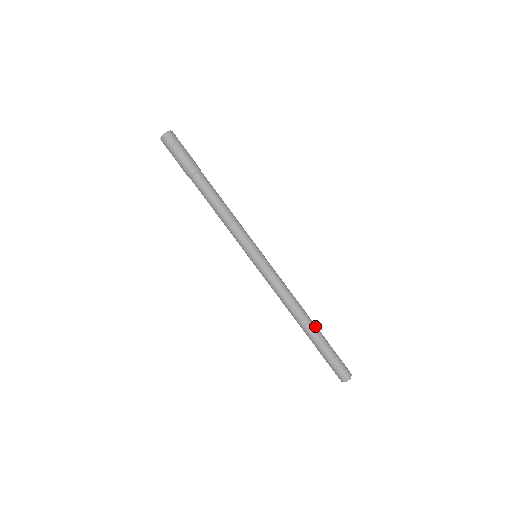
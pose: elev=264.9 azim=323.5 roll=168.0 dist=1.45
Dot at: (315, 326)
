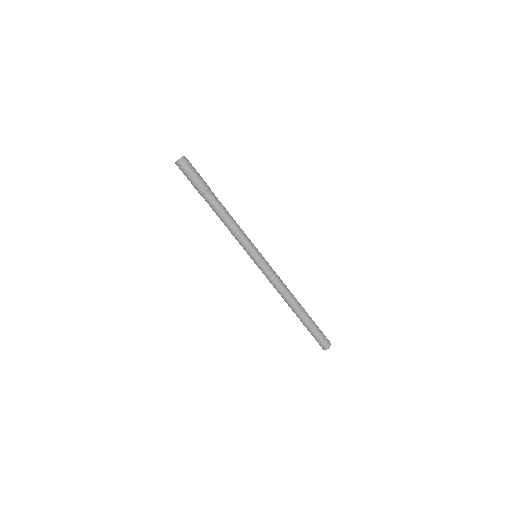
Dot at: (303, 309)
